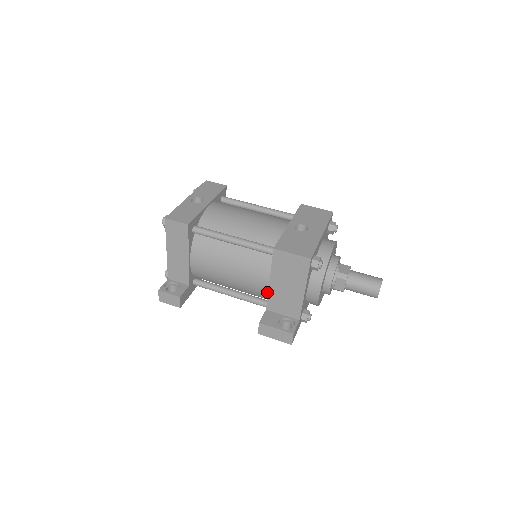
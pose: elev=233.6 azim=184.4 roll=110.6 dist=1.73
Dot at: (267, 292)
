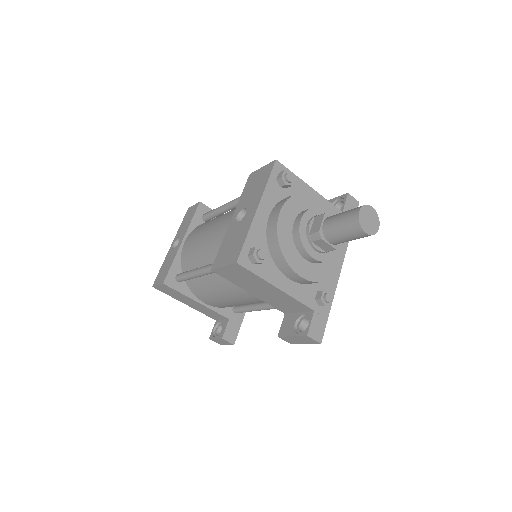
Dot at: occluded
